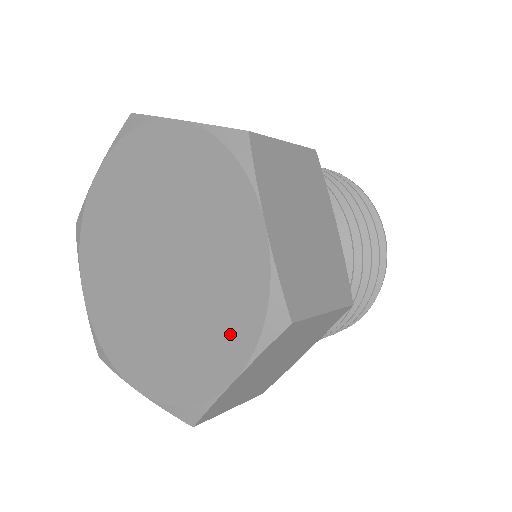
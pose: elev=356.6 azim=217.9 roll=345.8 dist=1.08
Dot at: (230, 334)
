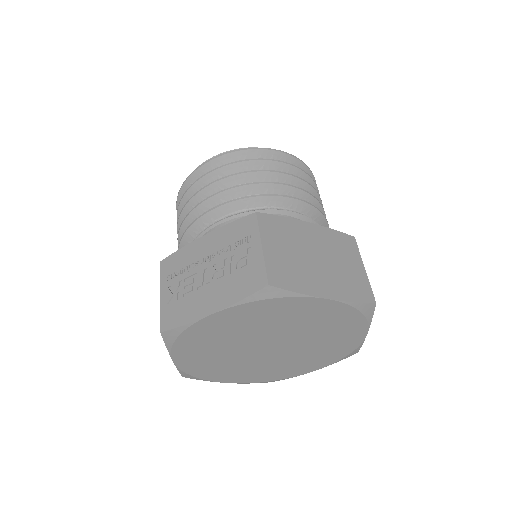
Dot at: (348, 329)
